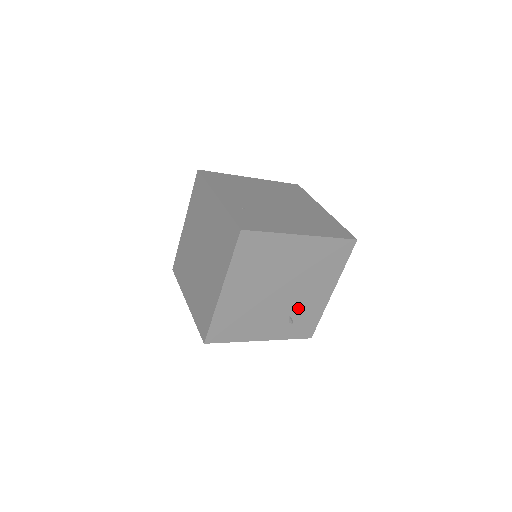
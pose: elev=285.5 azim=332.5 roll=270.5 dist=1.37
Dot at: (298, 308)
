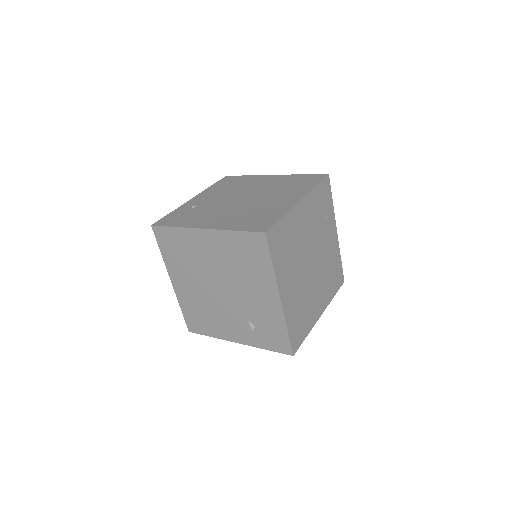
Dot at: (252, 313)
